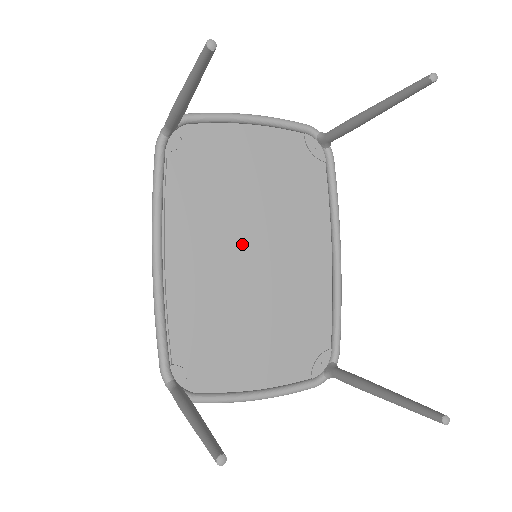
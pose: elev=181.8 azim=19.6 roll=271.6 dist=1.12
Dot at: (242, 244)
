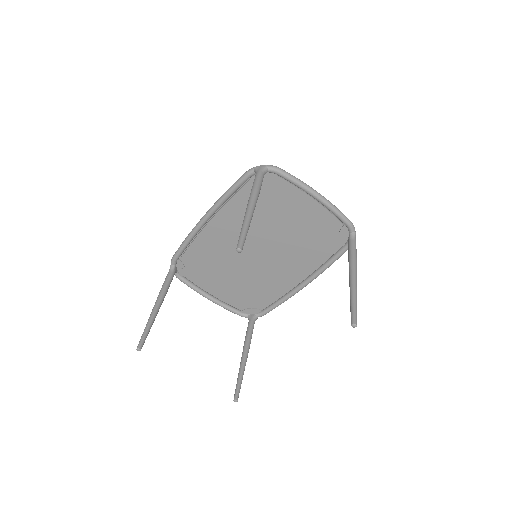
Dot at: (256, 244)
